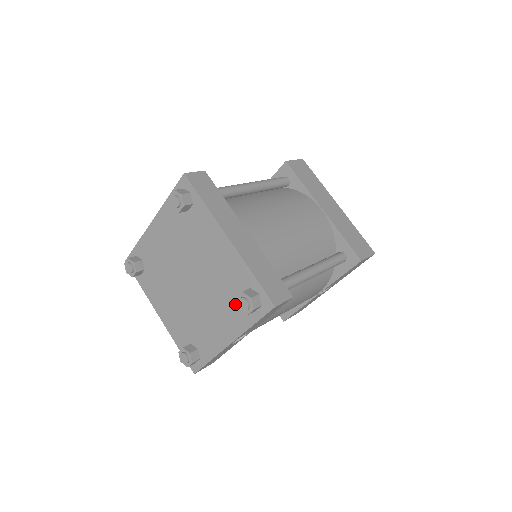
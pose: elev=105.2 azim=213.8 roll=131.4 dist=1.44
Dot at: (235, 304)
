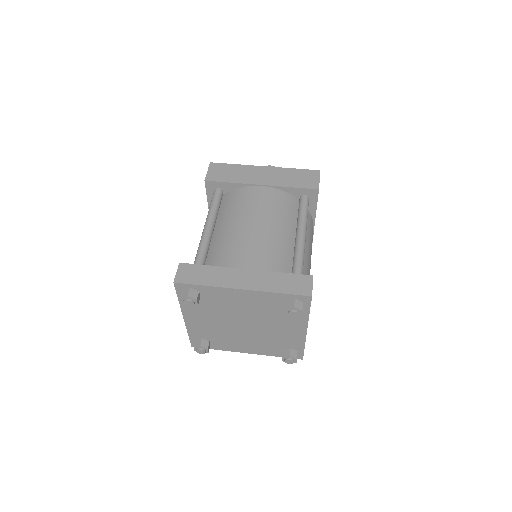
Dot at: occluded
